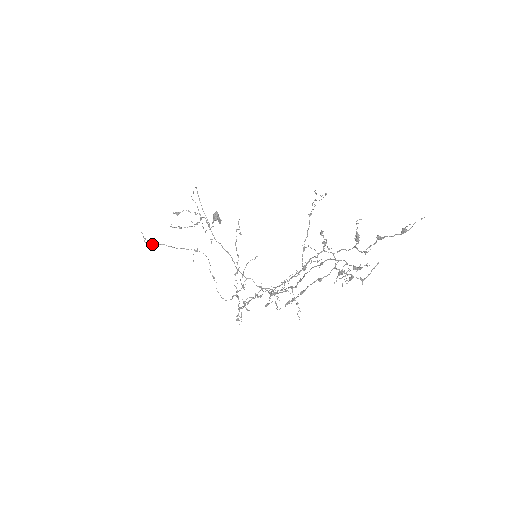
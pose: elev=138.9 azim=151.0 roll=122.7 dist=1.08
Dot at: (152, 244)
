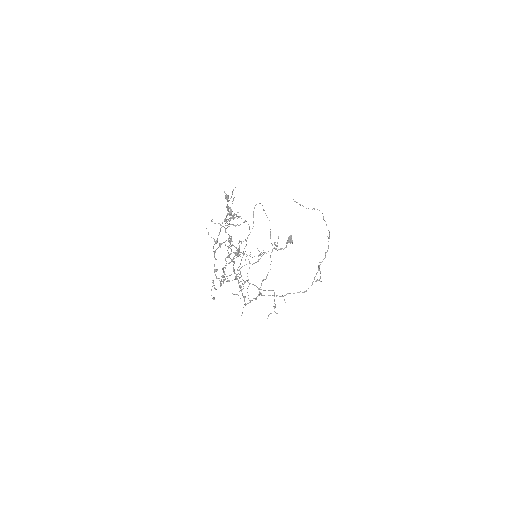
Dot at: (215, 241)
